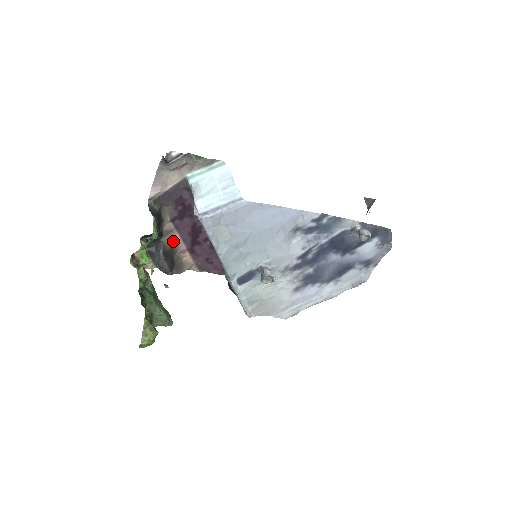
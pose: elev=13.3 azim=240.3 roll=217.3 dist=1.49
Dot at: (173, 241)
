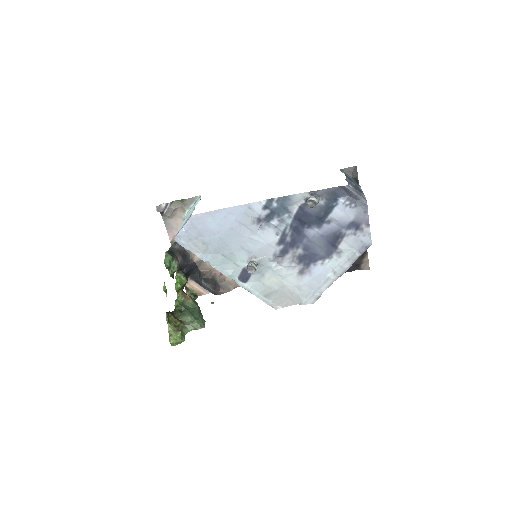
Dot at: (208, 268)
